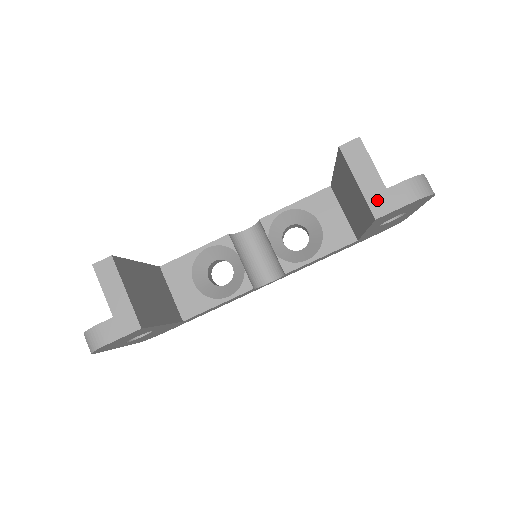
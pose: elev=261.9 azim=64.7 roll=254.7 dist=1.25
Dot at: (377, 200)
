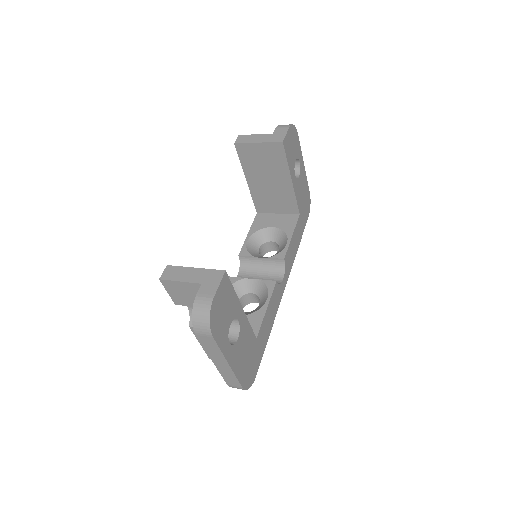
Dot at: (274, 138)
